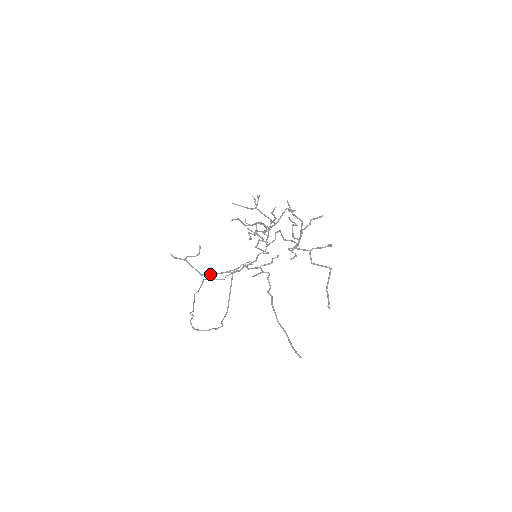
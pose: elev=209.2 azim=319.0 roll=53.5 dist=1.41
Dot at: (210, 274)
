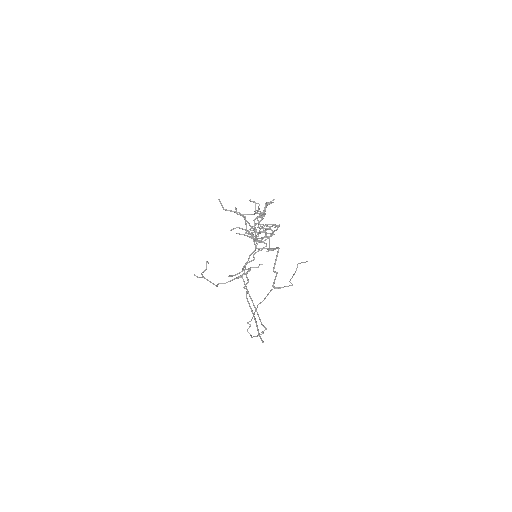
Dot at: occluded
